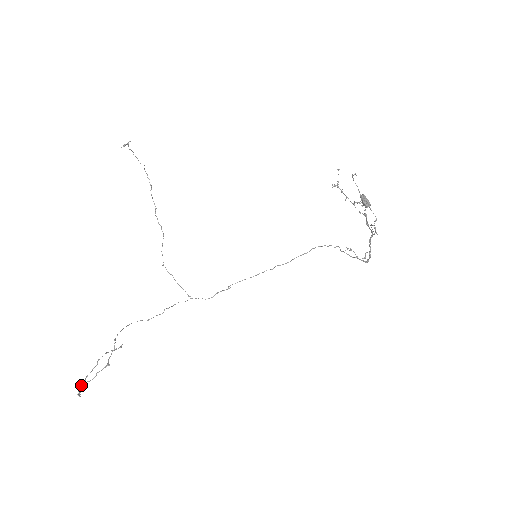
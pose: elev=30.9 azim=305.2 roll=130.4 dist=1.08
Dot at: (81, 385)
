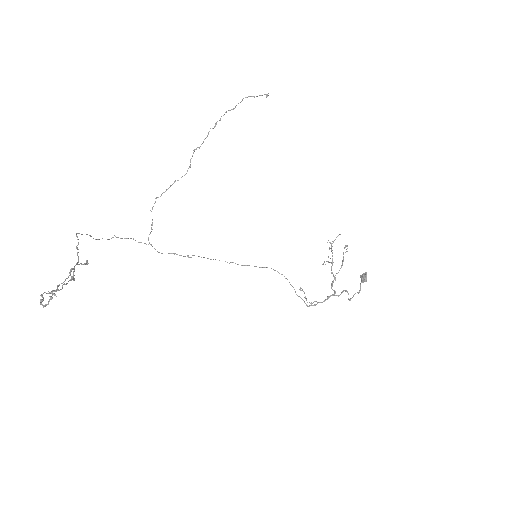
Dot at: (53, 294)
